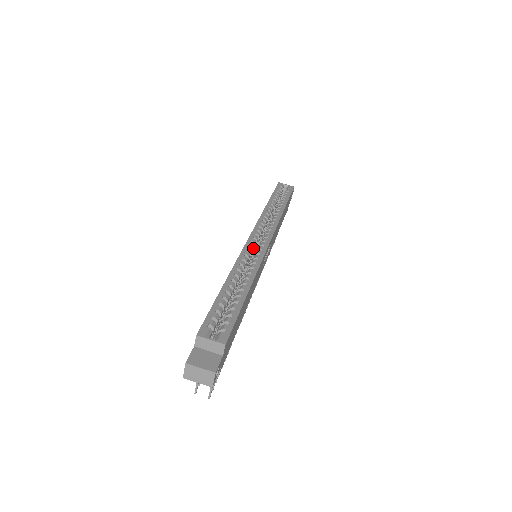
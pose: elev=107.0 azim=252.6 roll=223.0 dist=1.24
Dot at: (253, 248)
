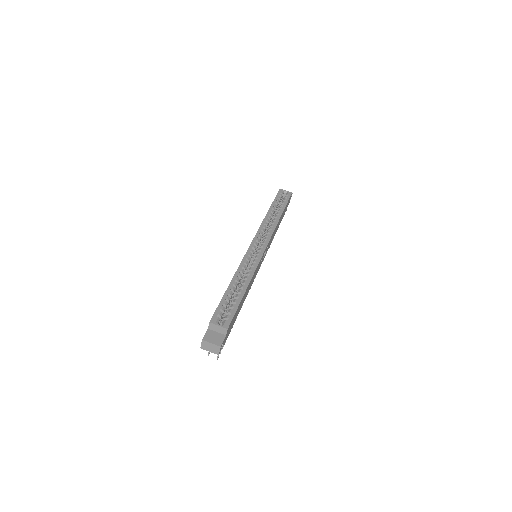
Dot at: (253, 253)
